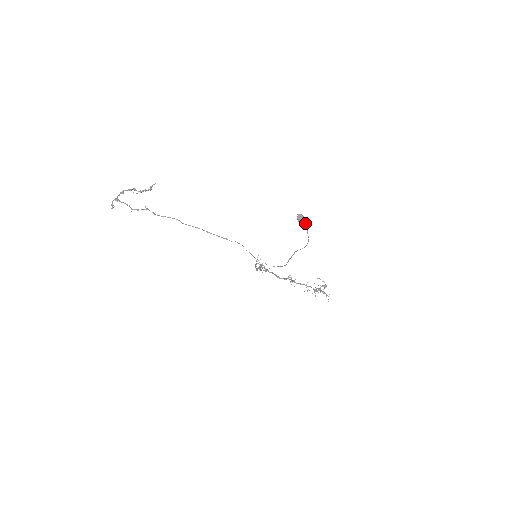
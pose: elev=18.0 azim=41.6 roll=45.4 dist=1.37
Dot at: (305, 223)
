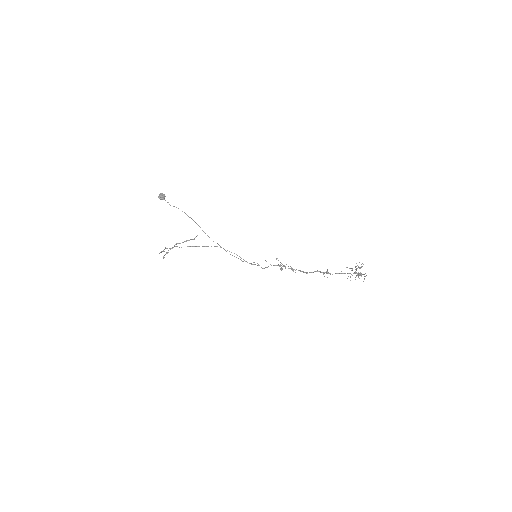
Dot at: (161, 197)
